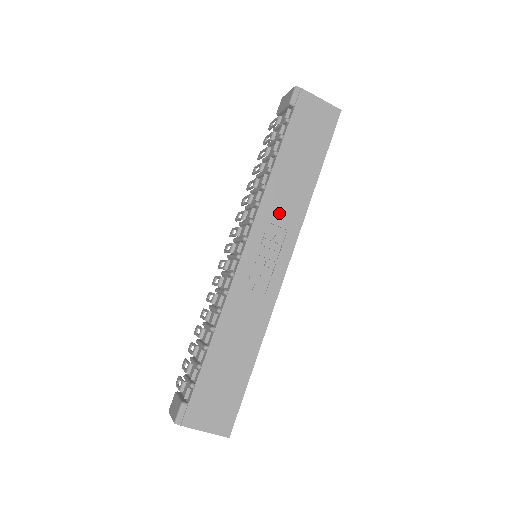
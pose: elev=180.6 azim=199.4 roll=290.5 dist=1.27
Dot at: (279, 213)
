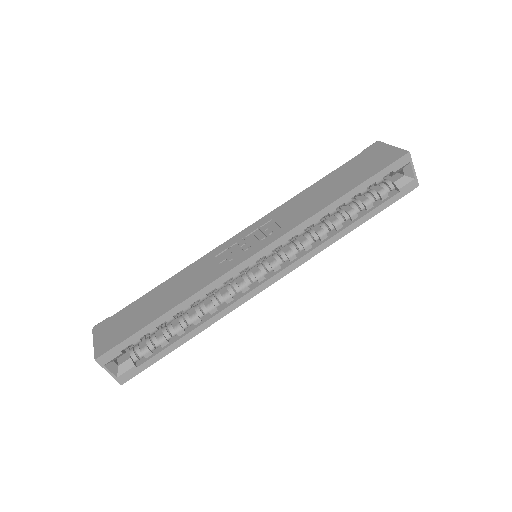
Dot at: (286, 215)
